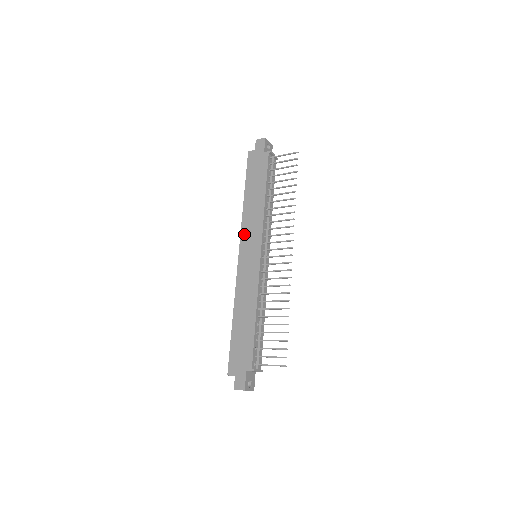
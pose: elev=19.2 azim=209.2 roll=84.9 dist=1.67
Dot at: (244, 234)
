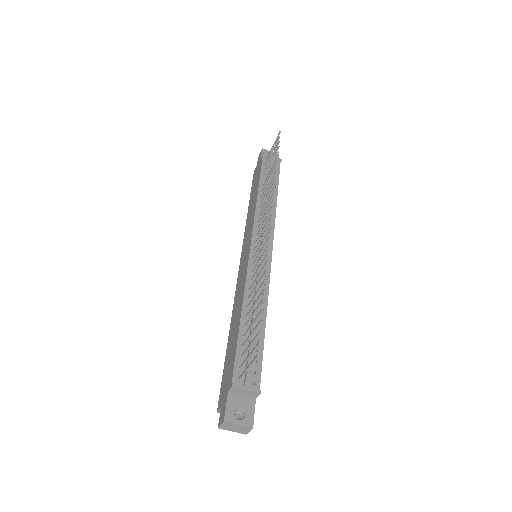
Dot at: (244, 241)
